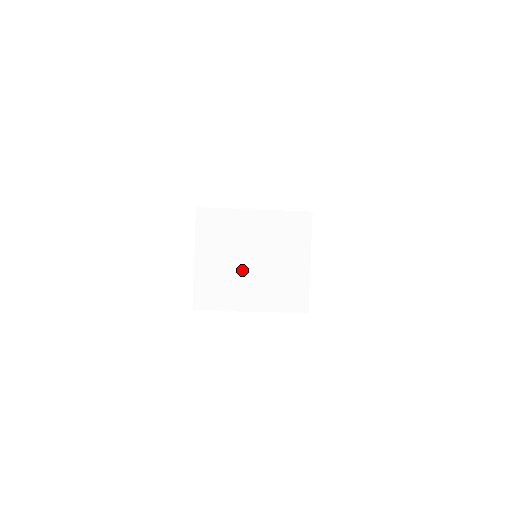
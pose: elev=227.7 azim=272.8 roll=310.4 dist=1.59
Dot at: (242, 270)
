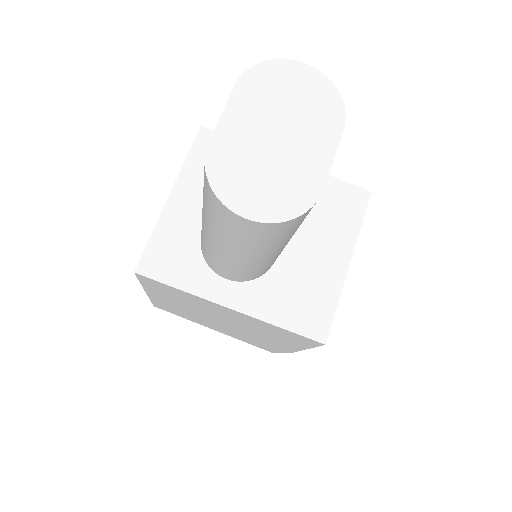
Dot at: (270, 141)
